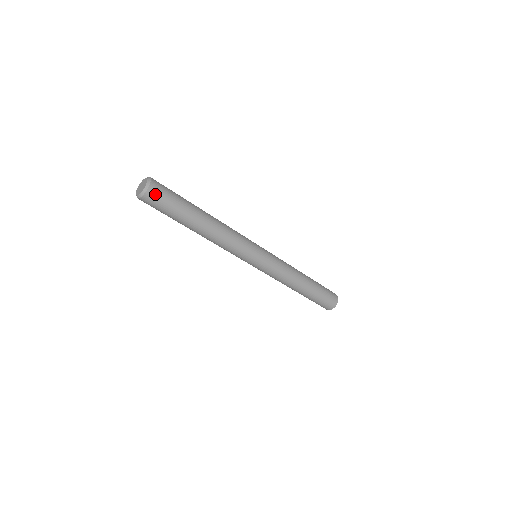
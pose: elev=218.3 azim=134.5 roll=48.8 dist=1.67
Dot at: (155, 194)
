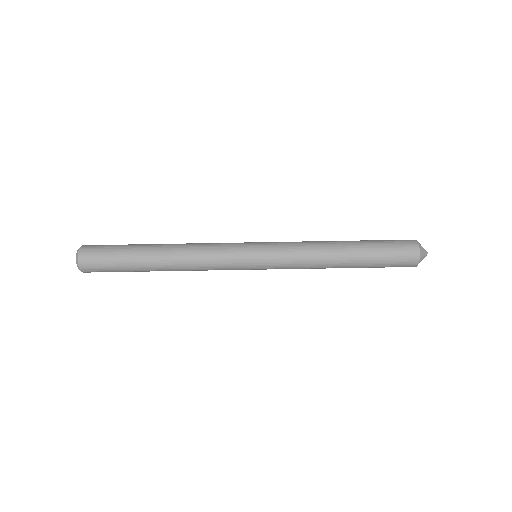
Dot at: (88, 259)
